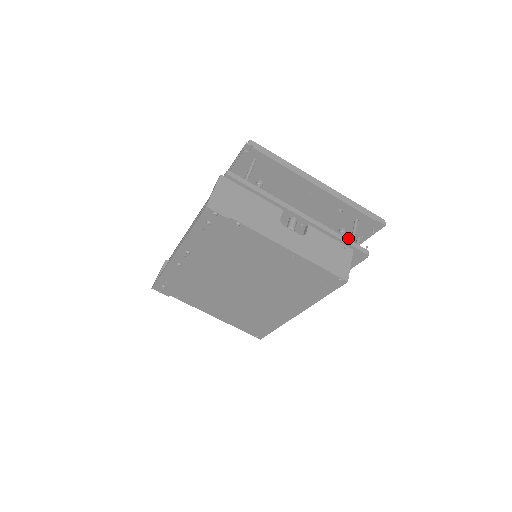
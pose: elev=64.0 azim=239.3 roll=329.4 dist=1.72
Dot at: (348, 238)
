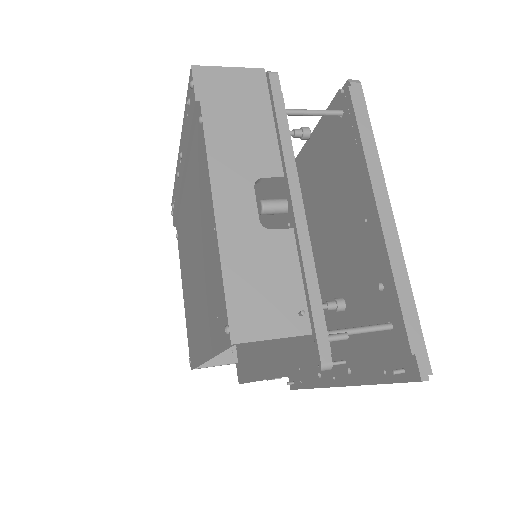
Dot at: (368, 353)
